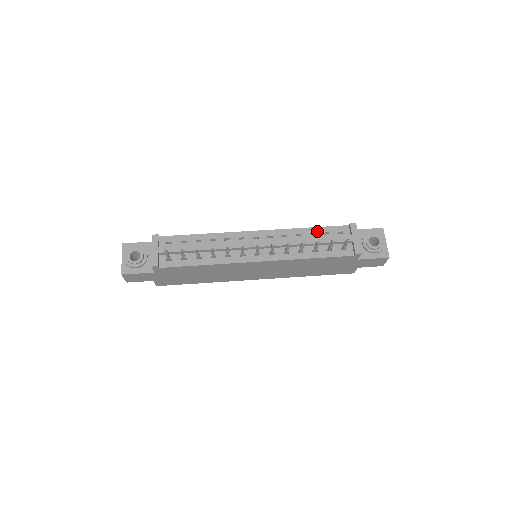
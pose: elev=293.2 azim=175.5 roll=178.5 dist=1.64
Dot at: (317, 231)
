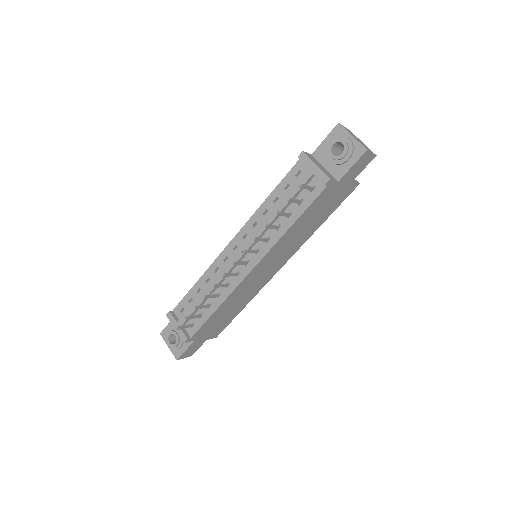
Dot at: (277, 193)
